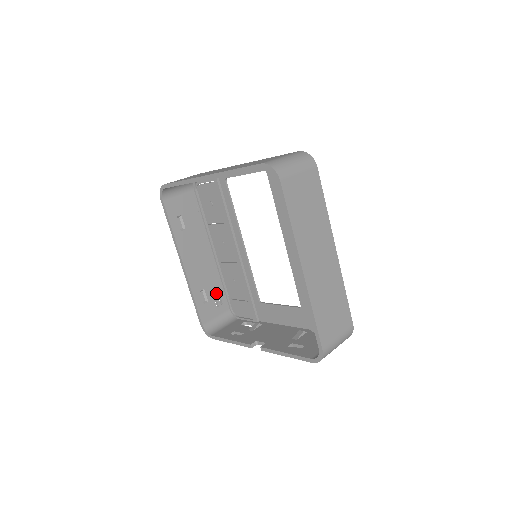
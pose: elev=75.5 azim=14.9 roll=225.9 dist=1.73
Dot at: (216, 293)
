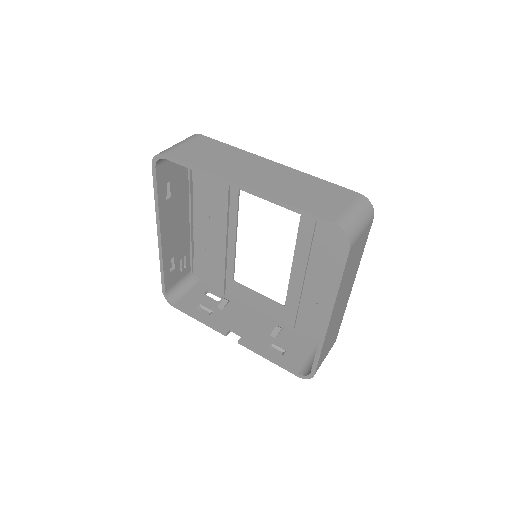
Dot at: (183, 258)
